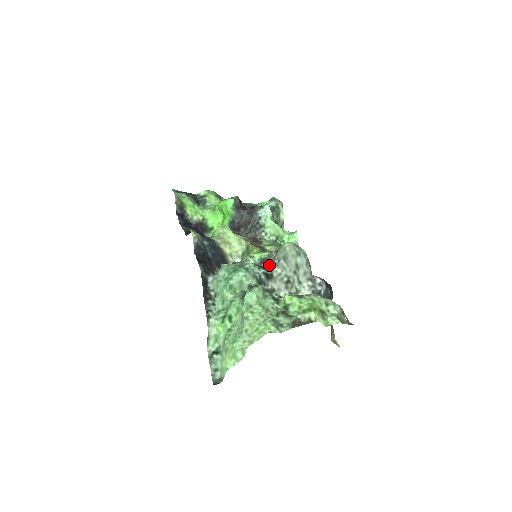
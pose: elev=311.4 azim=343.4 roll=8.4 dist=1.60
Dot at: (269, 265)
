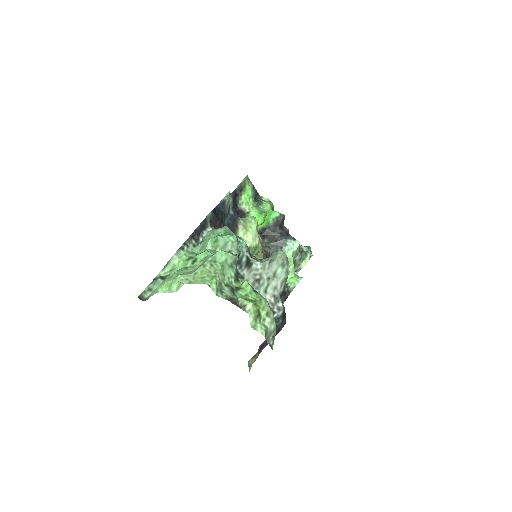
Dot at: (257, 260)
